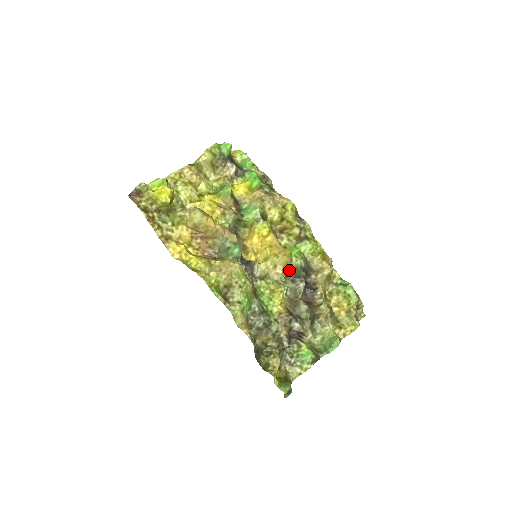
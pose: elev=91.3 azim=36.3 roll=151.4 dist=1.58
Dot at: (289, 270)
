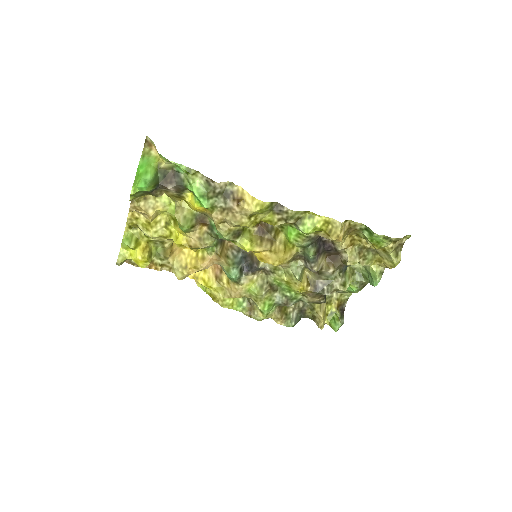
Dot at: (295, 255)
